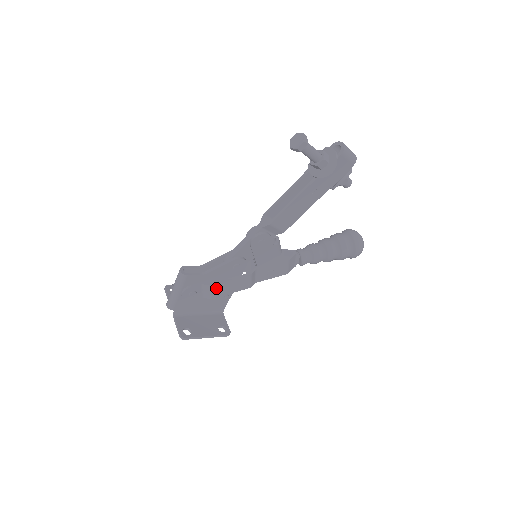
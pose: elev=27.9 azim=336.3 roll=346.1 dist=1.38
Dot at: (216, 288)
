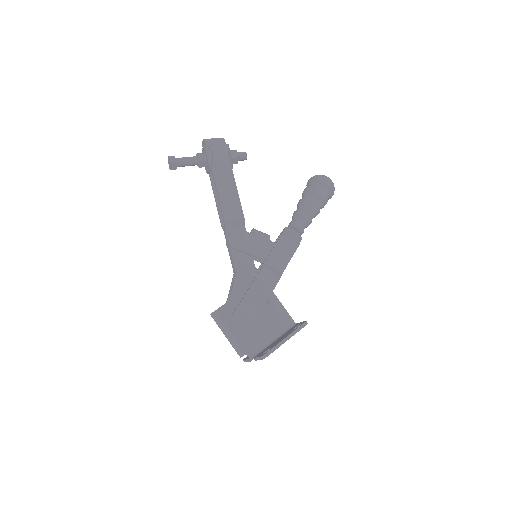
Dot at: (250, 300)
